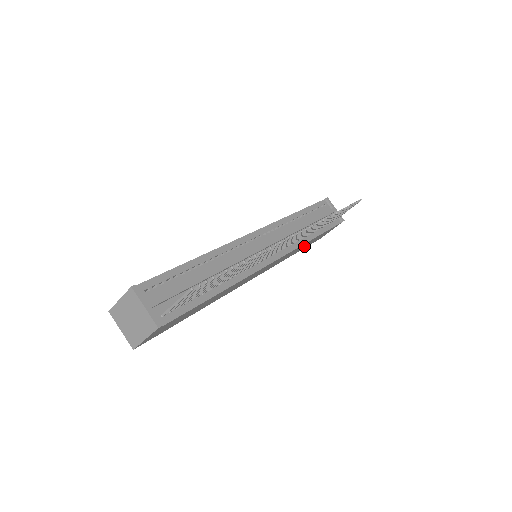
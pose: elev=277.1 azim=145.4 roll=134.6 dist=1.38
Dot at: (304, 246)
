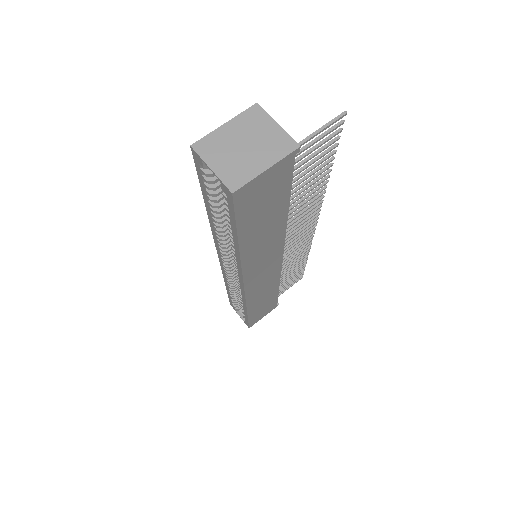
Dot at: (261, 303)
